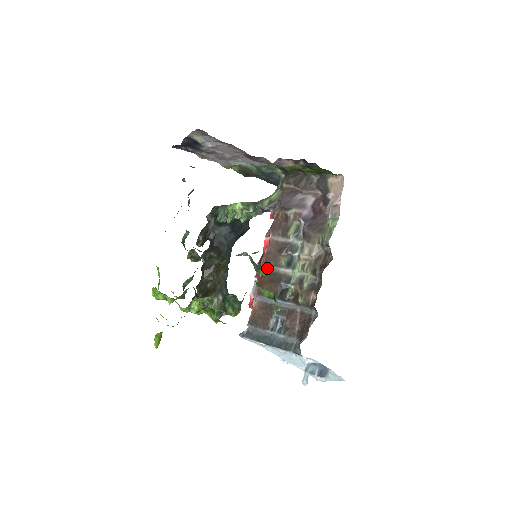
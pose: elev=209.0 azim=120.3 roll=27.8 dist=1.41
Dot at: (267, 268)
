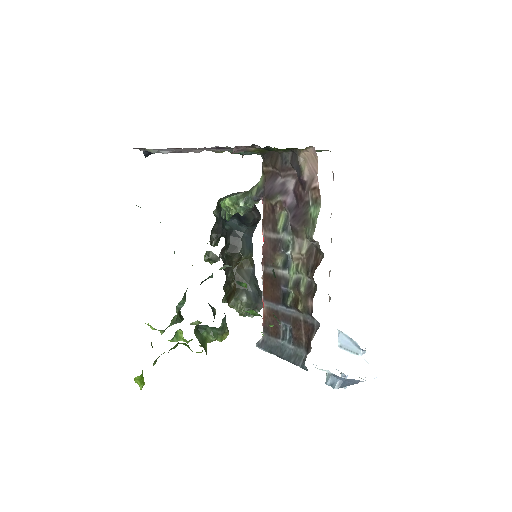
Dot at: (266, 270)
